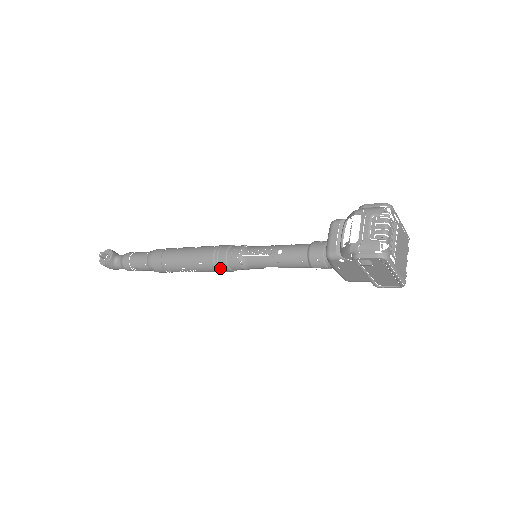
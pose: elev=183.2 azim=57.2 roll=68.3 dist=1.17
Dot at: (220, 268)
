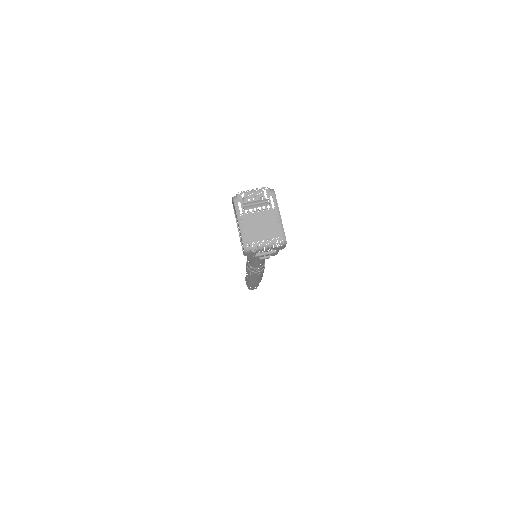
Dot at: occluded
